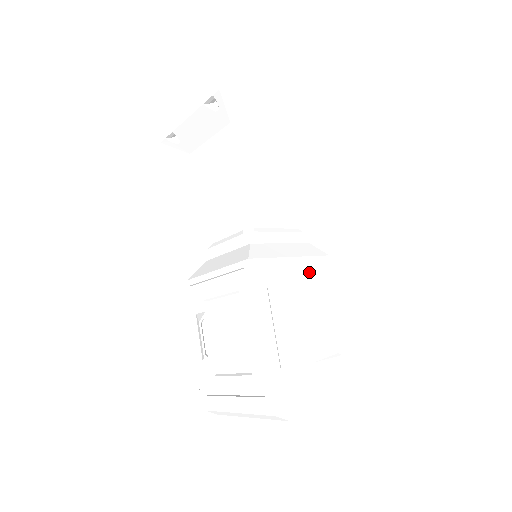
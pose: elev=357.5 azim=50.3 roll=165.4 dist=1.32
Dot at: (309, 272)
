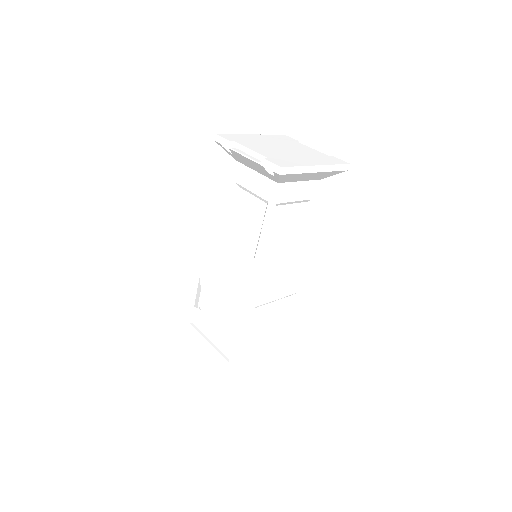
Dot at: (287, 291)
